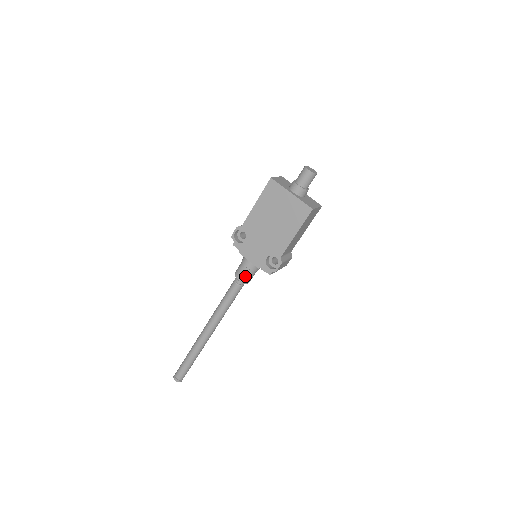
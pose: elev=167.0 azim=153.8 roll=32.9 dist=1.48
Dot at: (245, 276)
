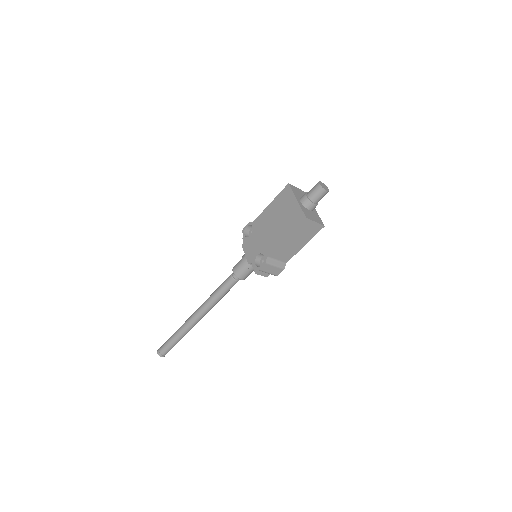
Dot at: (239, 270)
